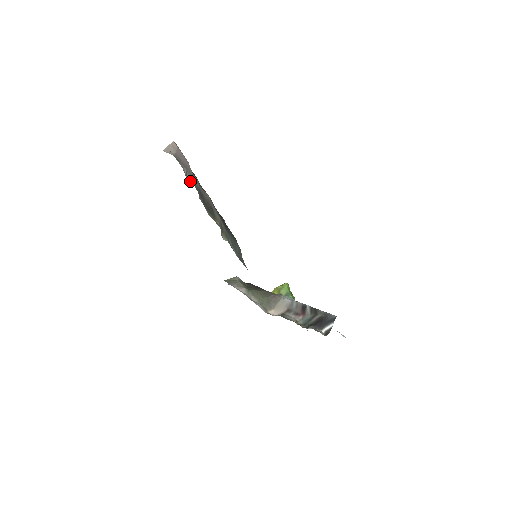
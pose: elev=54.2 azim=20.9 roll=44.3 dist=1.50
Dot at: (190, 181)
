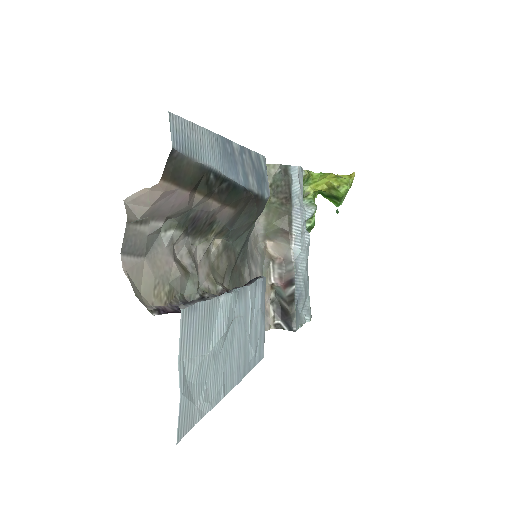
Dot at: (174, 218)
